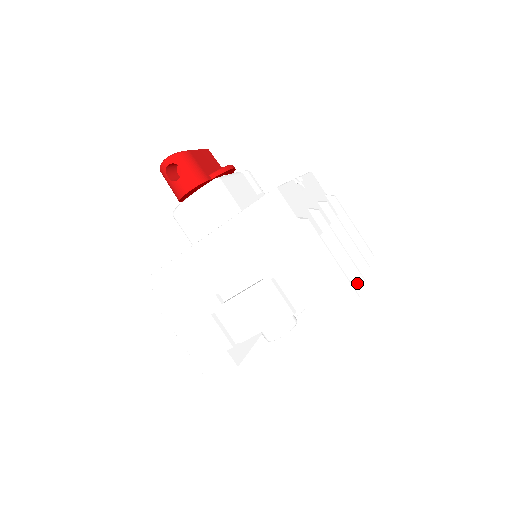
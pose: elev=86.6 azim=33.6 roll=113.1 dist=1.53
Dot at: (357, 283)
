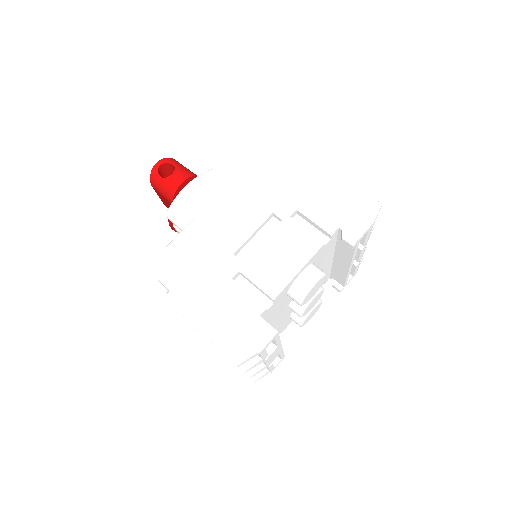
Dot at: occluded
